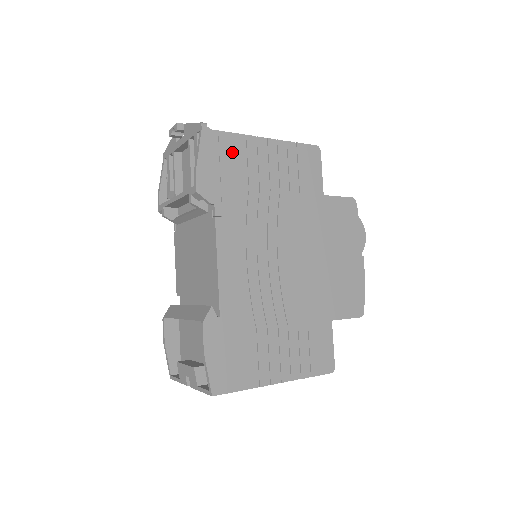
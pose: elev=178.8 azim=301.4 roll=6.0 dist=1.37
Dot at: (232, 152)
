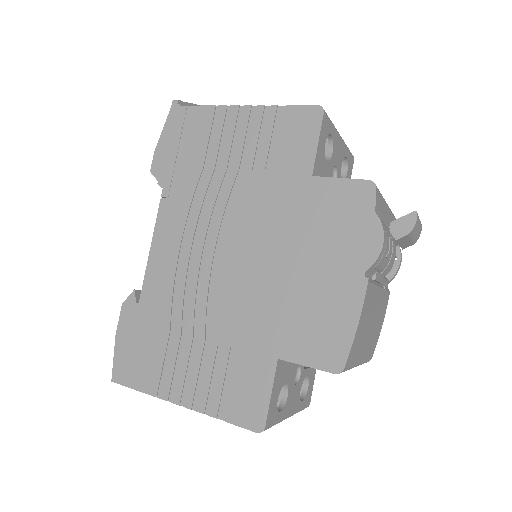
Dot at: (196, 127)
